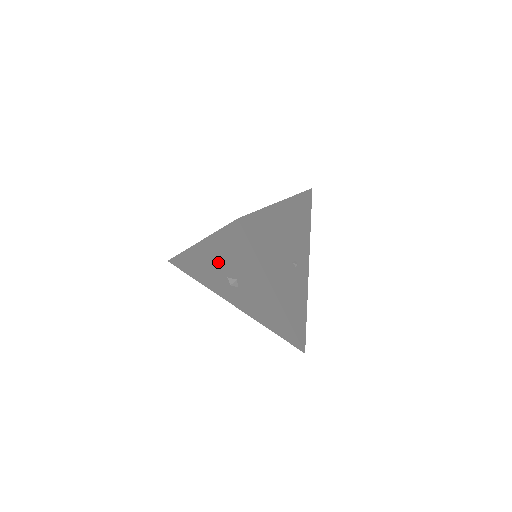
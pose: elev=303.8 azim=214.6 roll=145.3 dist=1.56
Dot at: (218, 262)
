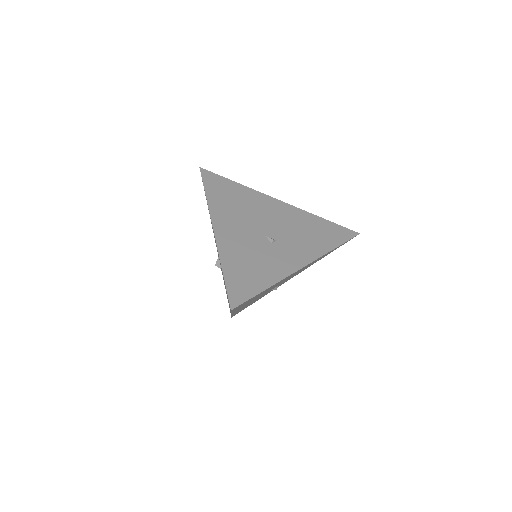
Dot at: occluded
